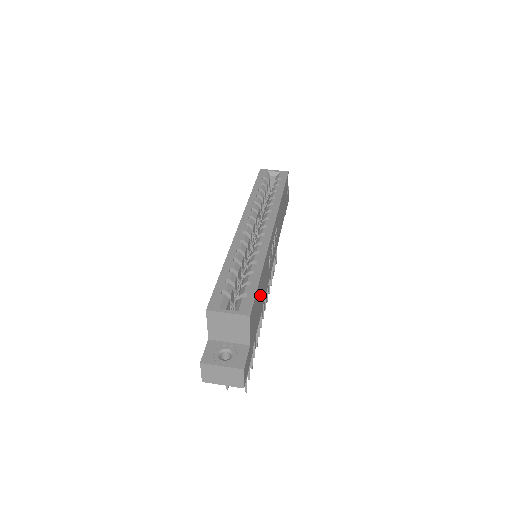
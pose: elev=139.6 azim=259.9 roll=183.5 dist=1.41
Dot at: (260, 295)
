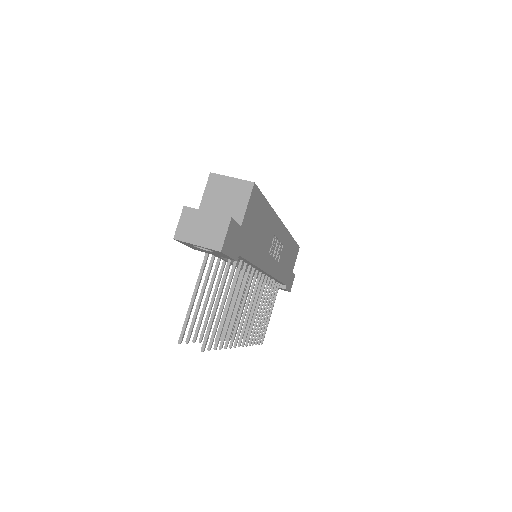
Dot at: (260, 228)
